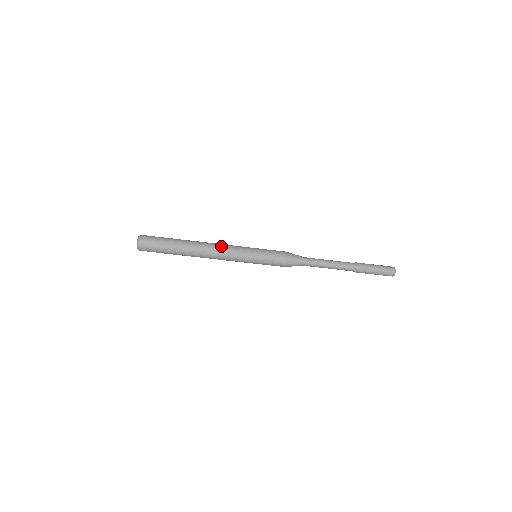
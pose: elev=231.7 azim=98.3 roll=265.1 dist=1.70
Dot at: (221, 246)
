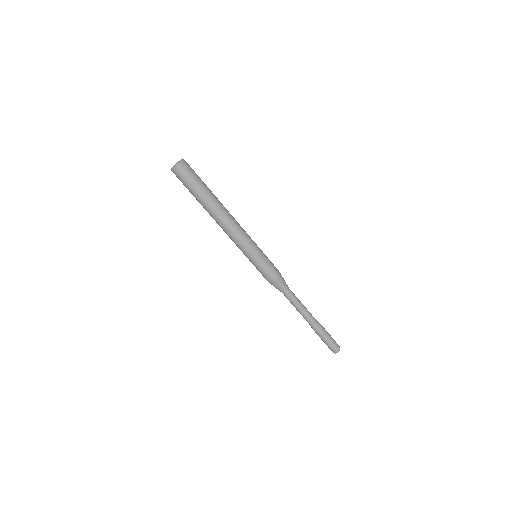
Dot at: occluded
